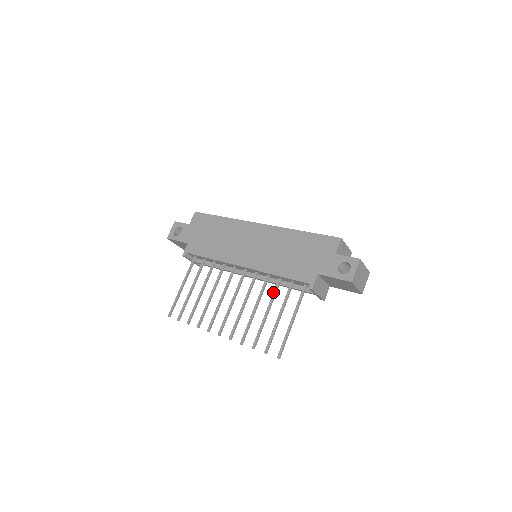
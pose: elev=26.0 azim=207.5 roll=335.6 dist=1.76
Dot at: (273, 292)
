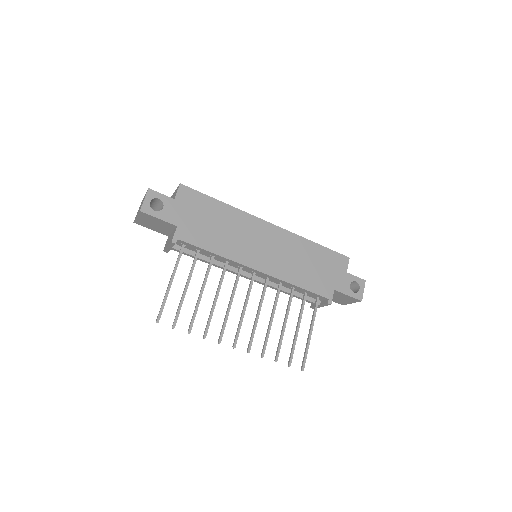
Dot at: (289, 302)
